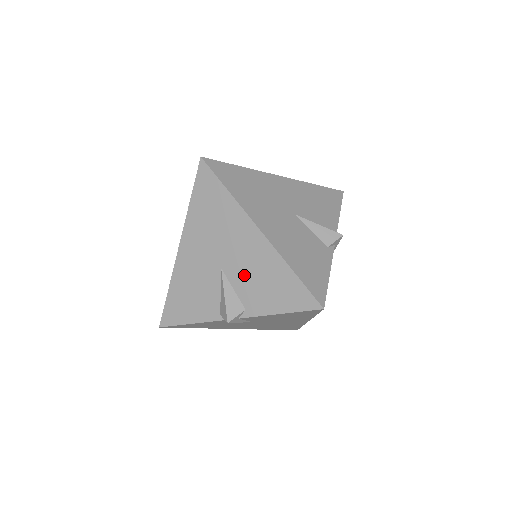
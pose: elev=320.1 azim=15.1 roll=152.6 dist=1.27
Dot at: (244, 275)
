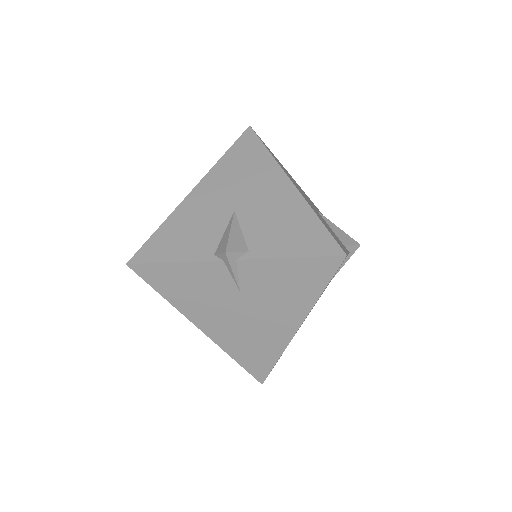
Dot at: (260, 218)
